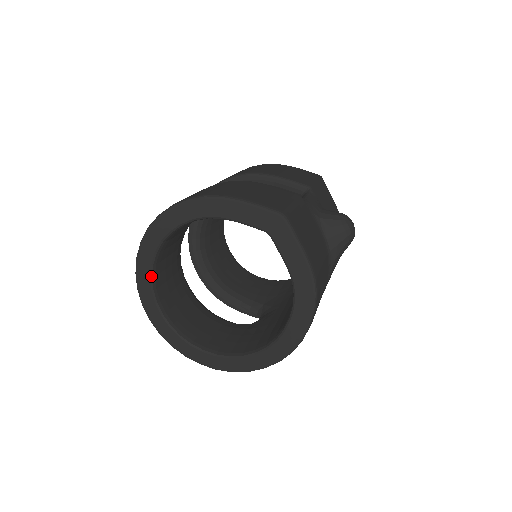
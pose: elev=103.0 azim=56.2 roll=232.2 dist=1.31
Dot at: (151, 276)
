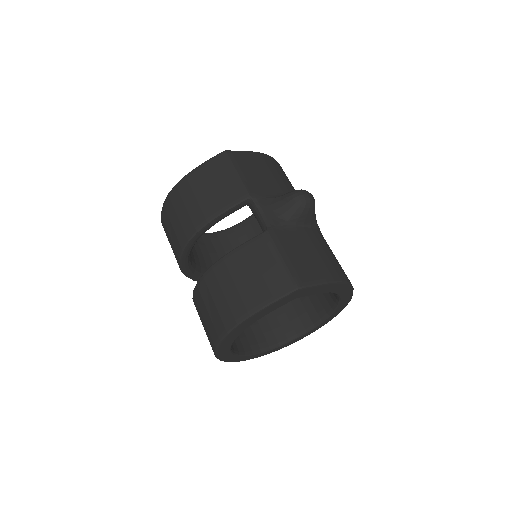
Dot at: (238, 355)
